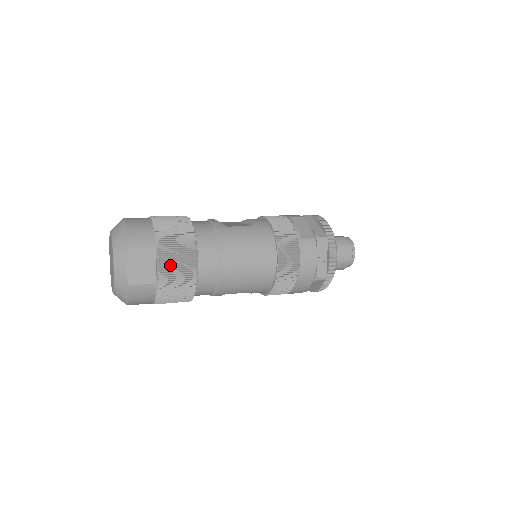
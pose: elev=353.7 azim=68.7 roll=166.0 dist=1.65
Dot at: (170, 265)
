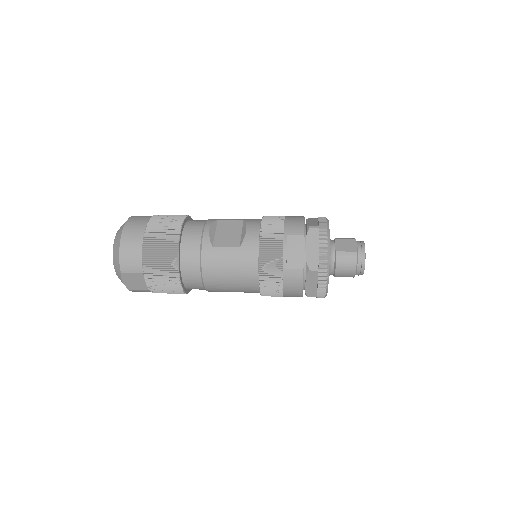
Dot at: (156, 283)
